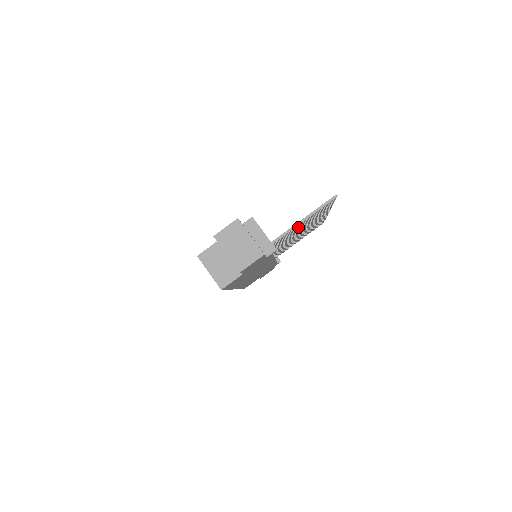
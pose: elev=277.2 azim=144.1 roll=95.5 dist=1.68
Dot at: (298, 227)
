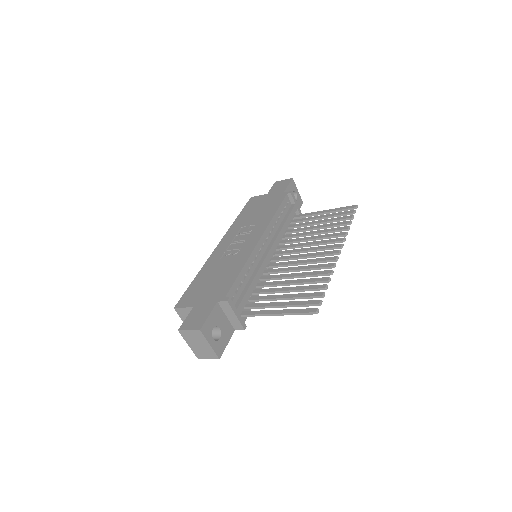
Dot at: (280, 299)
